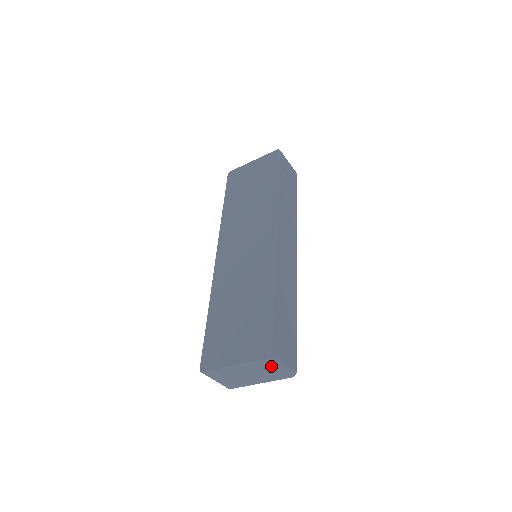
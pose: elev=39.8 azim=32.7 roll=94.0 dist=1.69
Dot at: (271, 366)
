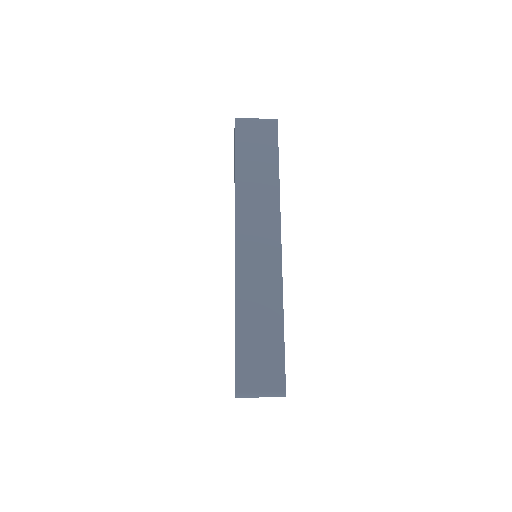
Dot at: (252, 397)
